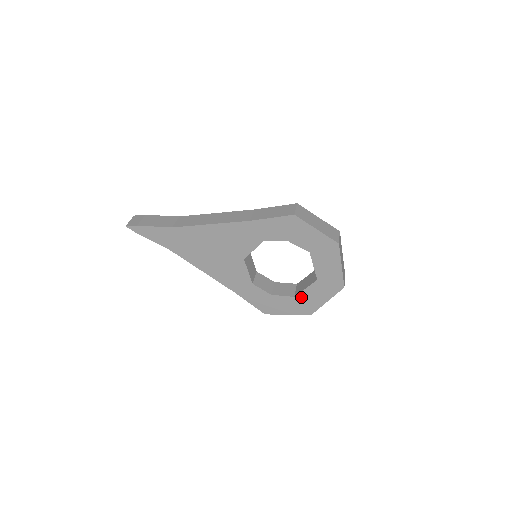
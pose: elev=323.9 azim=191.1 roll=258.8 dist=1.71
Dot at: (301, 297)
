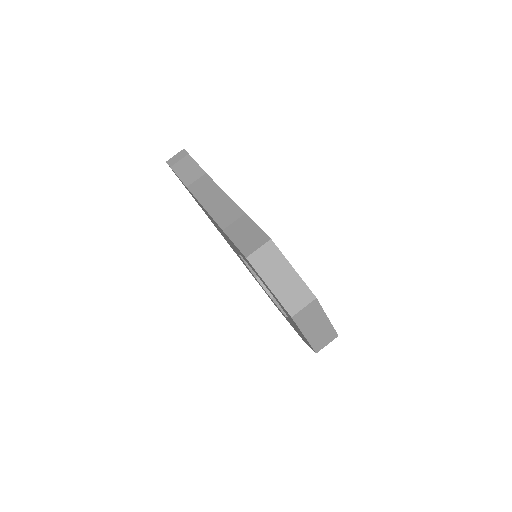
Dot at: occluded
